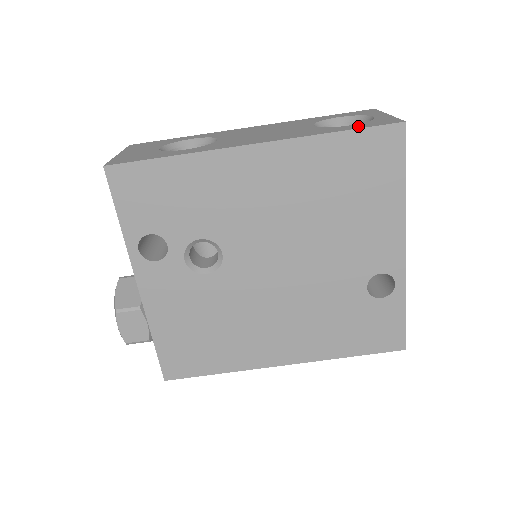
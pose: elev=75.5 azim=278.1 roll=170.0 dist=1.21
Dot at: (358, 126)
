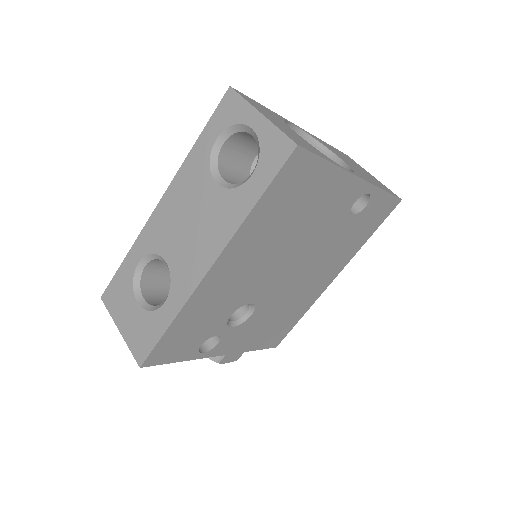
Dot at: (263, 178)
